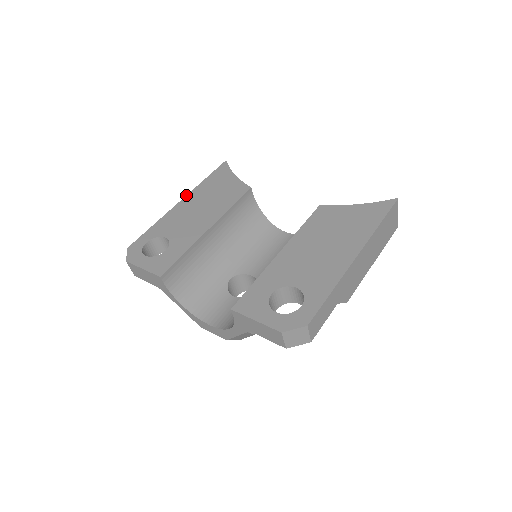
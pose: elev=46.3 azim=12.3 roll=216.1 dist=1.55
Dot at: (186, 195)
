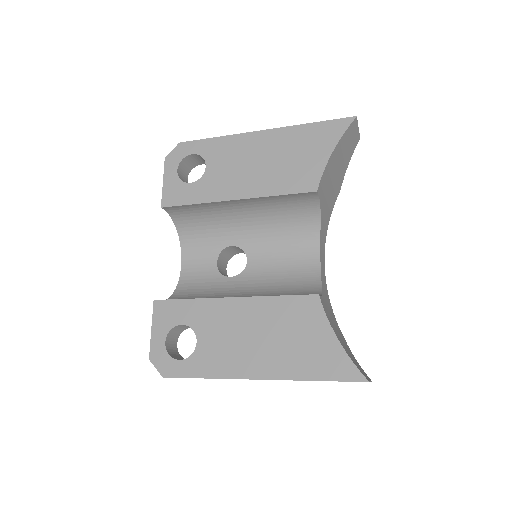
Dot at: (273, 128)
